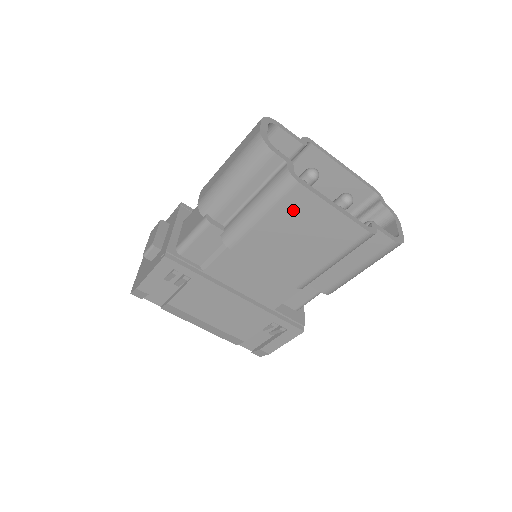
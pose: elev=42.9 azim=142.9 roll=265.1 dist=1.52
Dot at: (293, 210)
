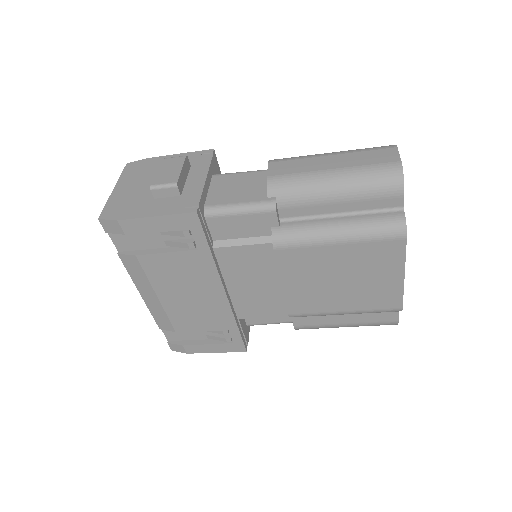
Dot at: (372, 255)
